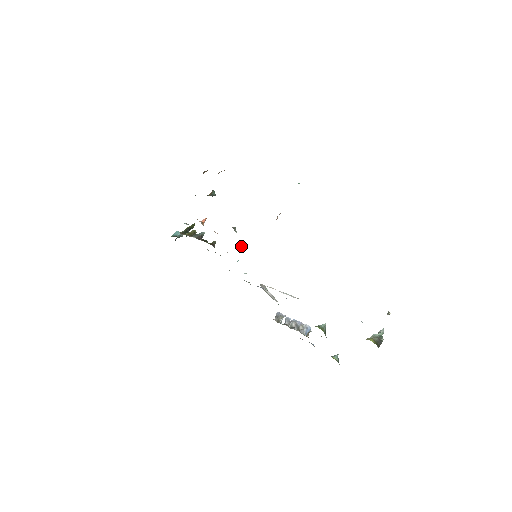
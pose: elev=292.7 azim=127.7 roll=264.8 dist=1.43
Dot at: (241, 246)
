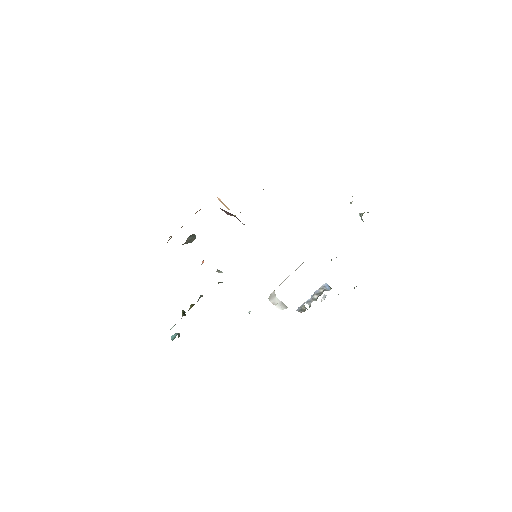
Dot at: occluded
